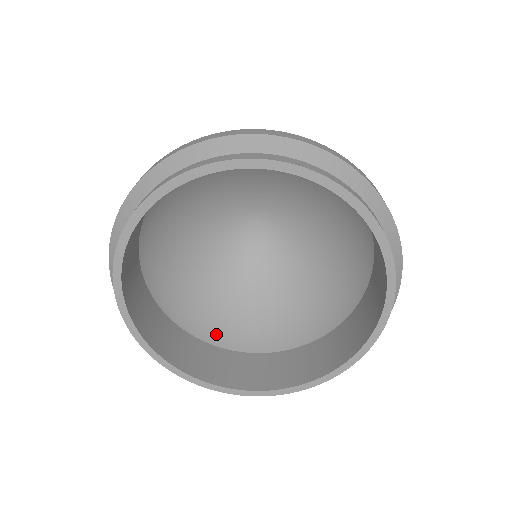
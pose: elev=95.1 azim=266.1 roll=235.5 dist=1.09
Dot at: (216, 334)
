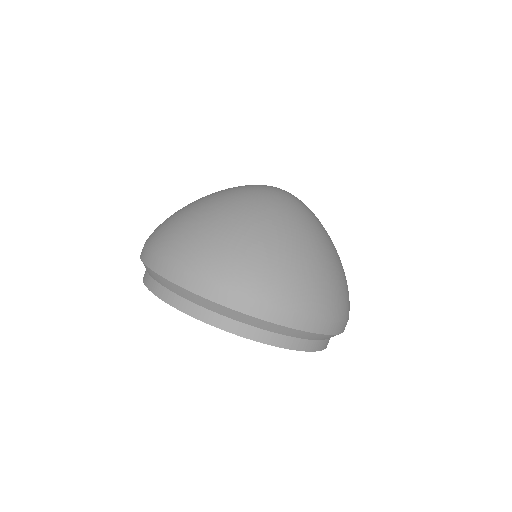
Dot at: occluded
